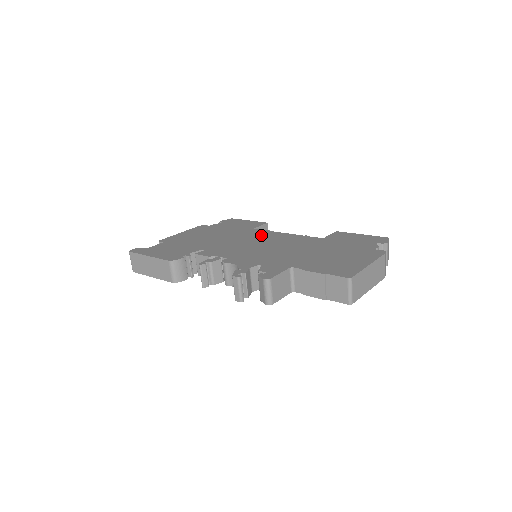
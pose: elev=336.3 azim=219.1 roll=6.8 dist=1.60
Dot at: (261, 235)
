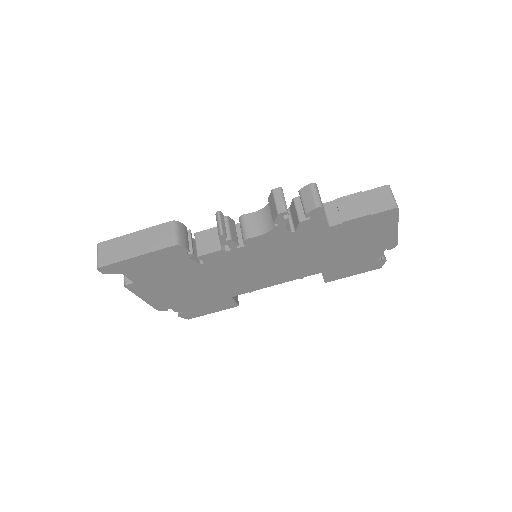
Dot at: occluded
